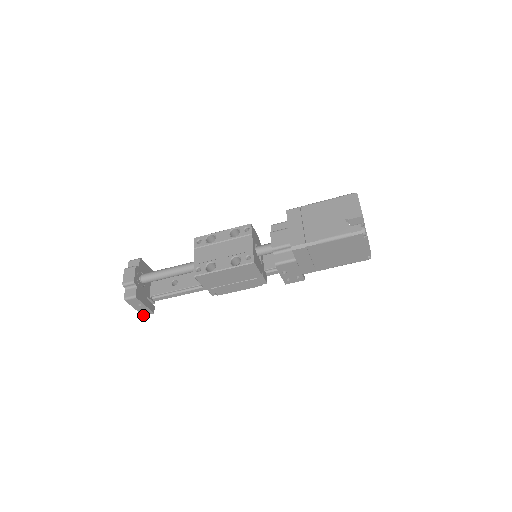
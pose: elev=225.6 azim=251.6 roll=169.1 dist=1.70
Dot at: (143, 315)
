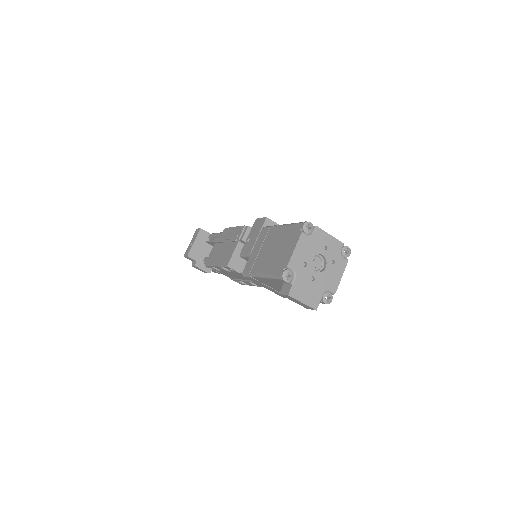
Dot at: occluded
